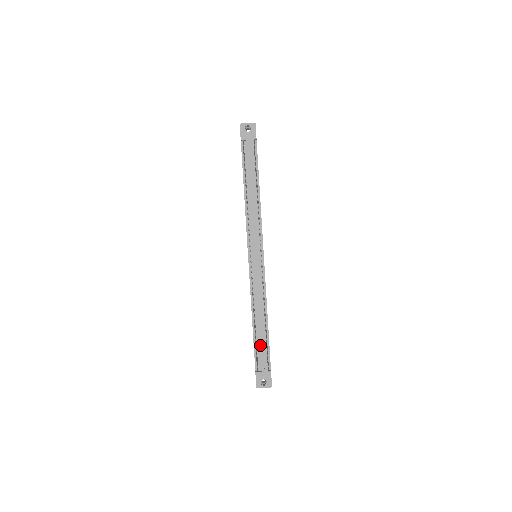
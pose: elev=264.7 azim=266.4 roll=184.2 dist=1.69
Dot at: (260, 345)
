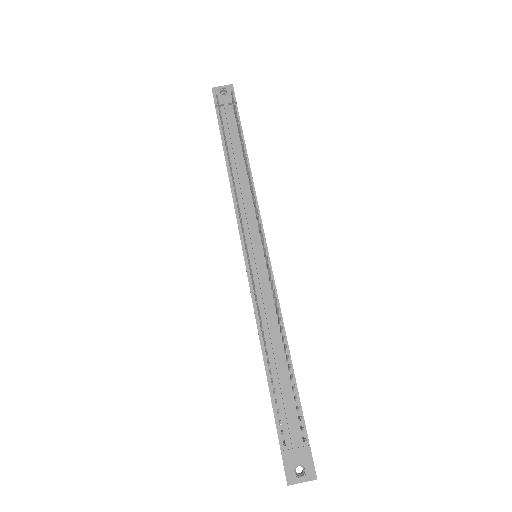
Dot at: (282, 397)
